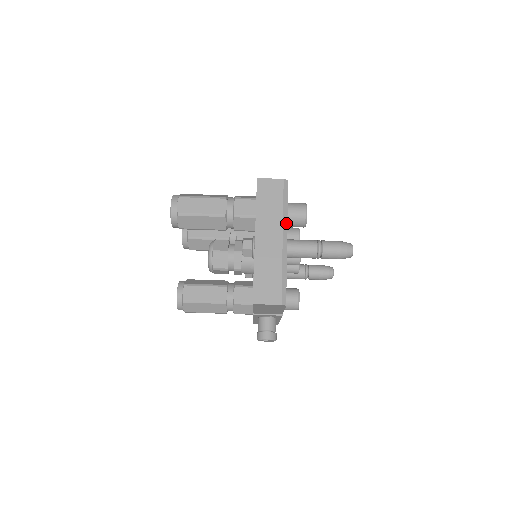
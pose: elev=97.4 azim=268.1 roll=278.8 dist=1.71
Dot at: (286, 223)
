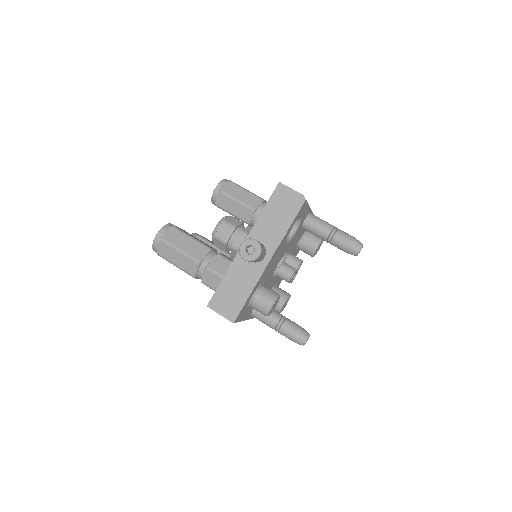
Dot at: occluded
